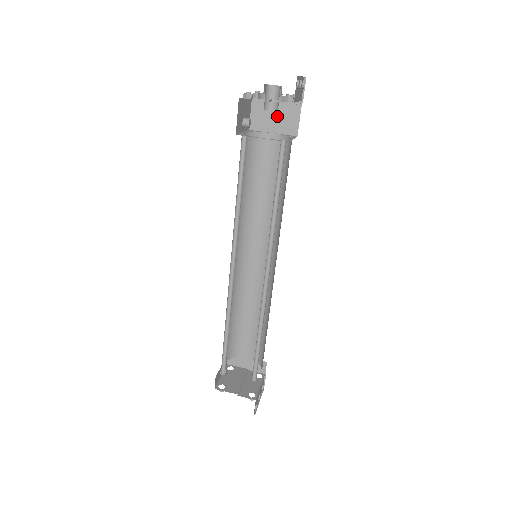
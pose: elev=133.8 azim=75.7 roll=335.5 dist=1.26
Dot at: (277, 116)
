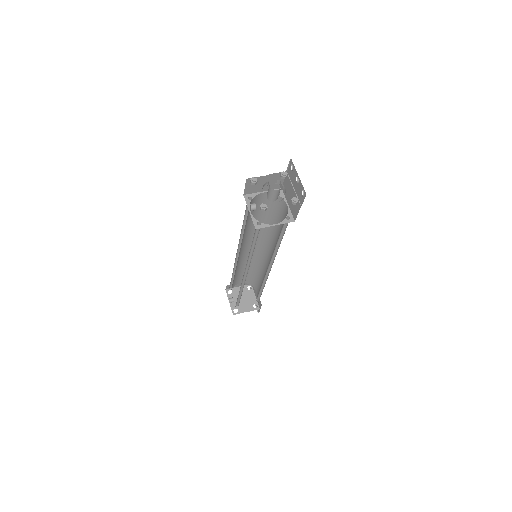
Dot at: occluded
